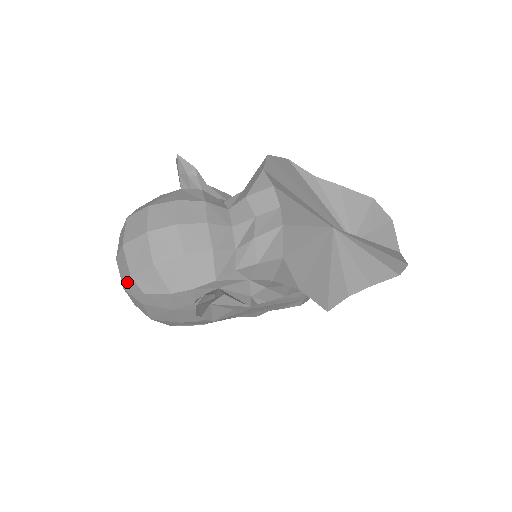
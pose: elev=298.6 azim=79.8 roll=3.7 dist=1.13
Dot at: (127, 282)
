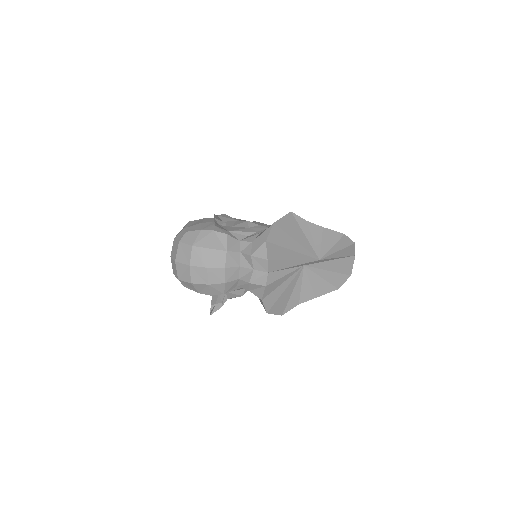
Dot at: (176, 277)
